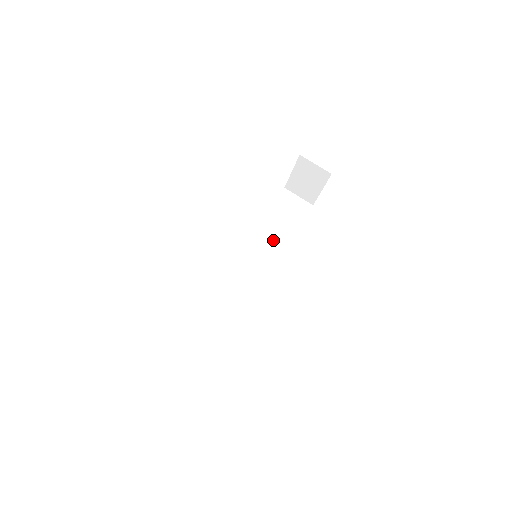
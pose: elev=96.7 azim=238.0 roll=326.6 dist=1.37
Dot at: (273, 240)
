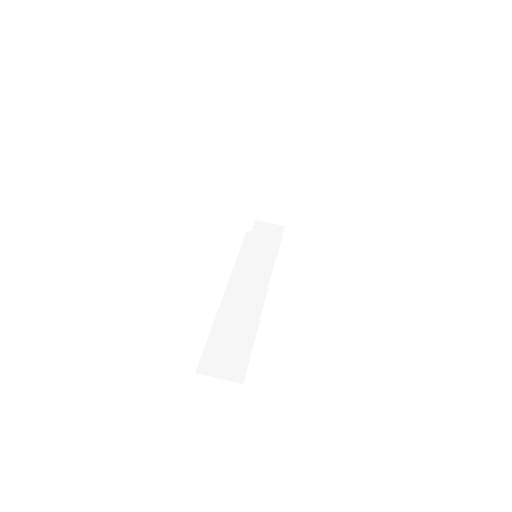
Dot at: (265, 246)
